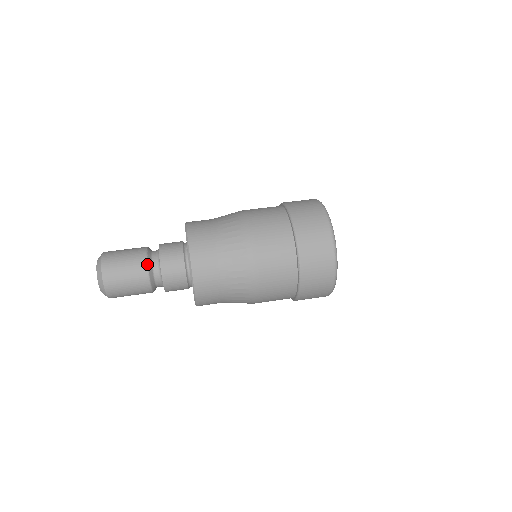
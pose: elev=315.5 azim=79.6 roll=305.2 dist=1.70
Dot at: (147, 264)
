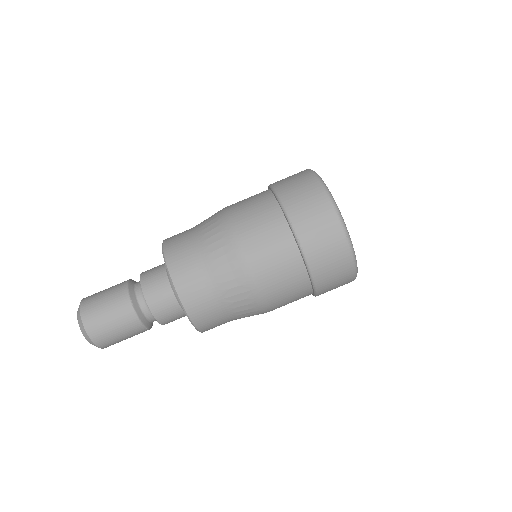
Dot at: (138, 318)
